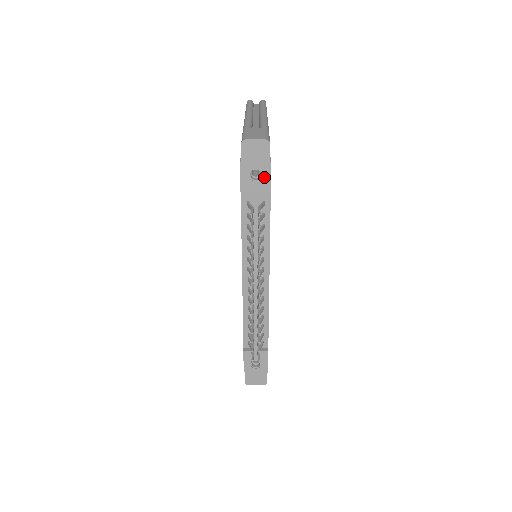
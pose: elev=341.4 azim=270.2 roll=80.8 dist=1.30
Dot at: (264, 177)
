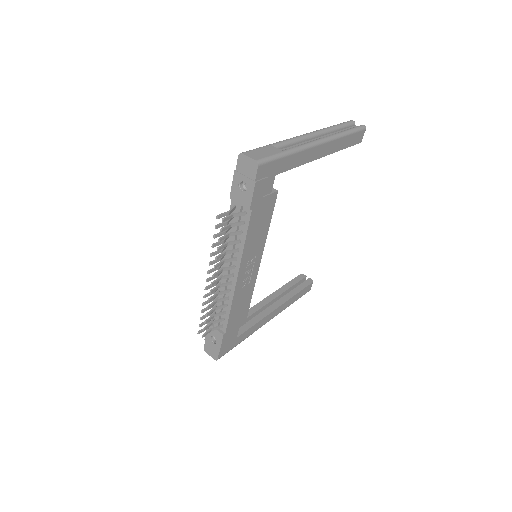
Dot at: (248, 191)
